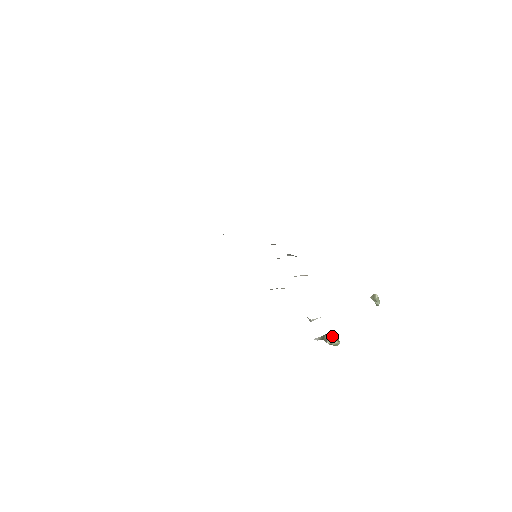
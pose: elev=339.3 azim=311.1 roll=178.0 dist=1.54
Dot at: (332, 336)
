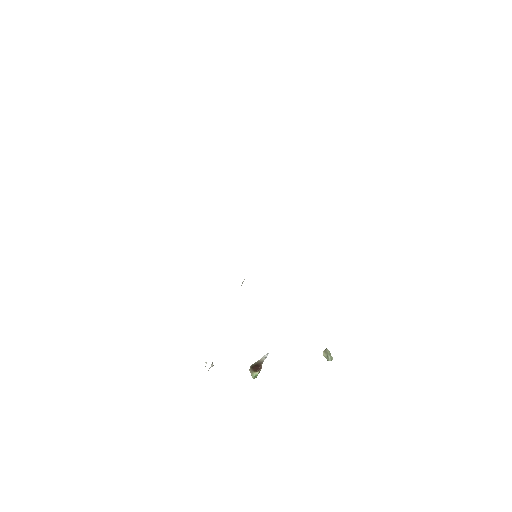
Dot at: (250, 371)
